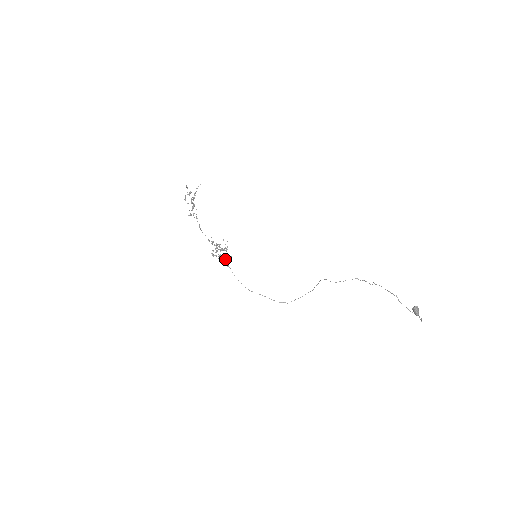
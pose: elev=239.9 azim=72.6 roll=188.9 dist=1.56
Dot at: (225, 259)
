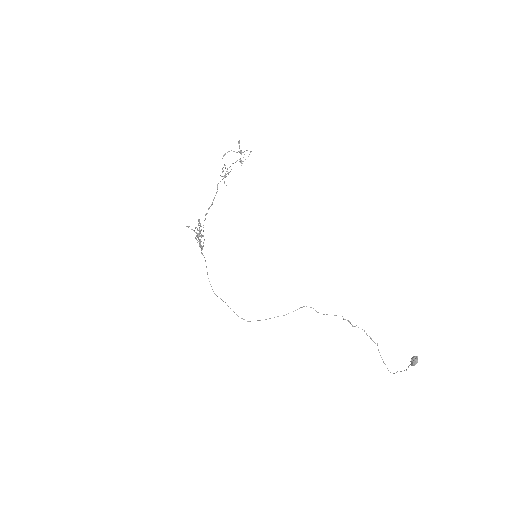
Dot at: (200, 246)
